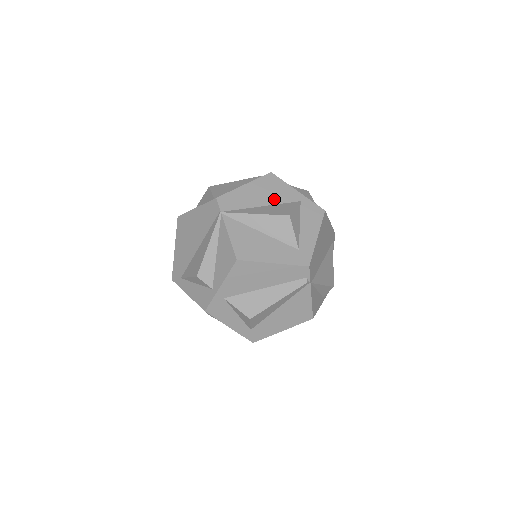
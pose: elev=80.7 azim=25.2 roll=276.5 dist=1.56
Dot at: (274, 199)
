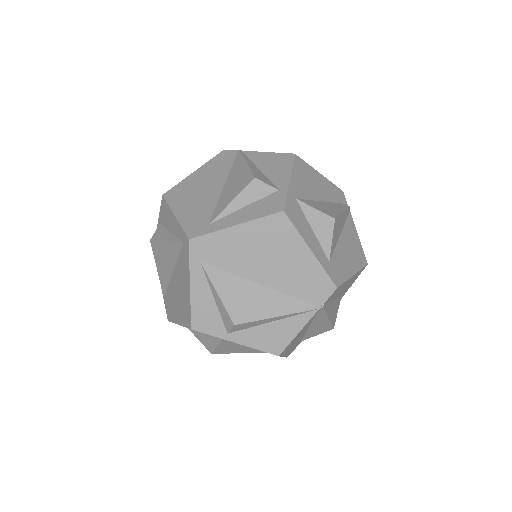
Dot at: occluded
